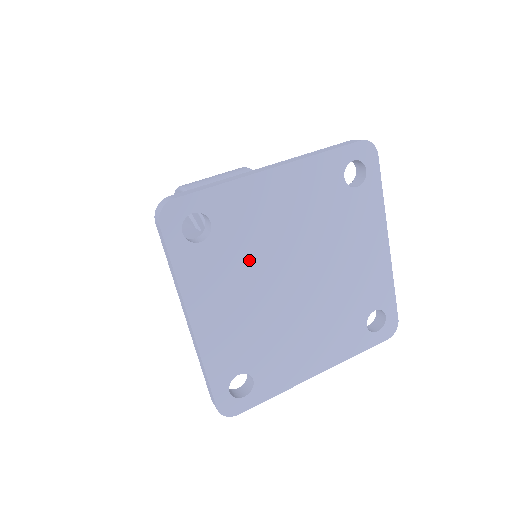
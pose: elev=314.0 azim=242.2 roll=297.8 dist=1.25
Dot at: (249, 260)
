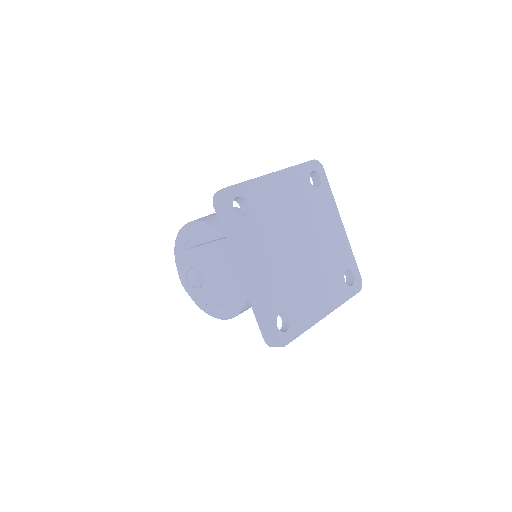
Dot at: (272, 230)
